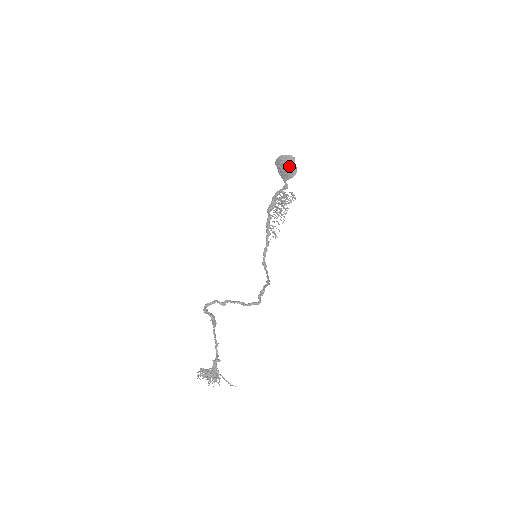
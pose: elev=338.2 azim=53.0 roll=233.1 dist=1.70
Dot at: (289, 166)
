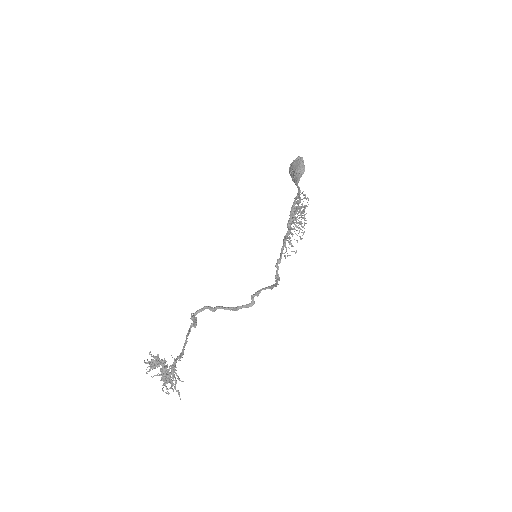
Dot at: (297, 166)
